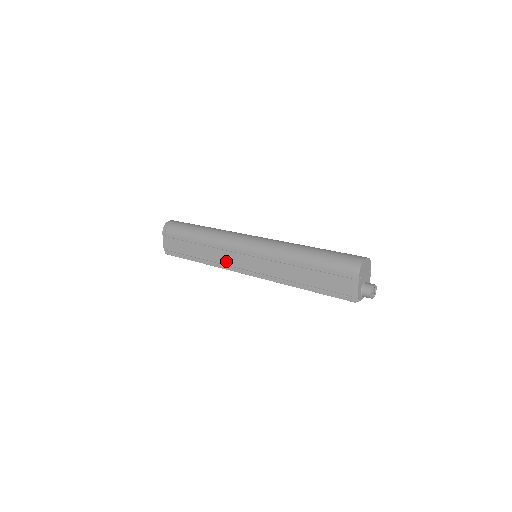
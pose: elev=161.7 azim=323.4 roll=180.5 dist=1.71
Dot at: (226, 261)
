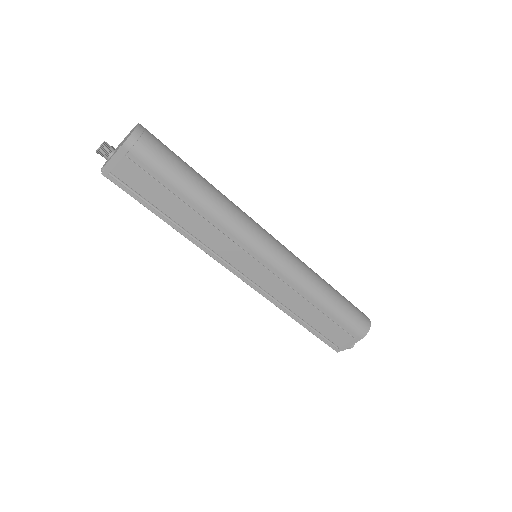
Dot at: (220, 250)
